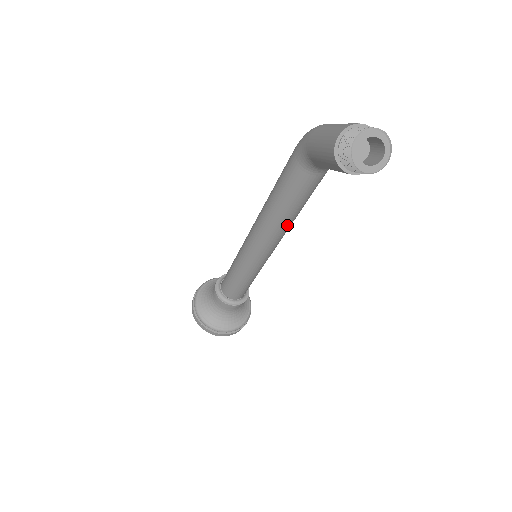
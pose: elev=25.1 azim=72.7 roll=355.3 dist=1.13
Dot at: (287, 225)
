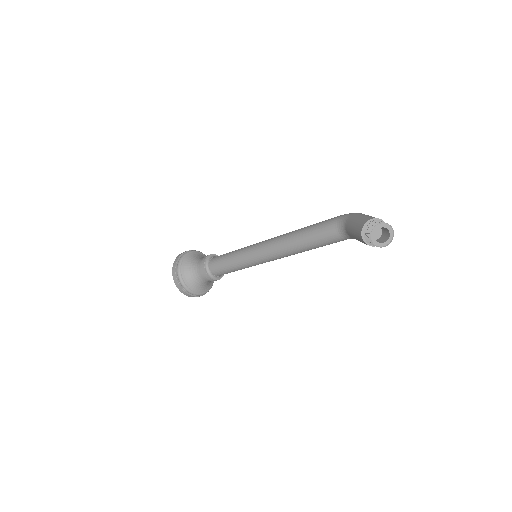
Dot at: (295, 251)
